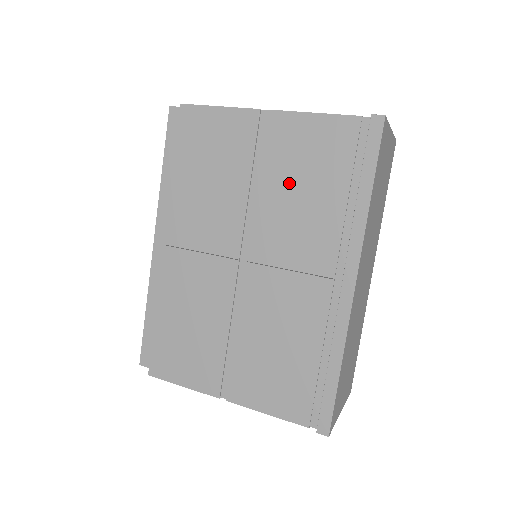
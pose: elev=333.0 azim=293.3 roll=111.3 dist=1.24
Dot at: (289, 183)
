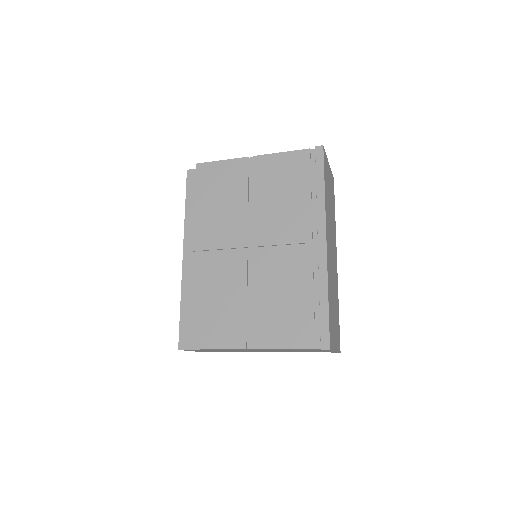
Dot at: (273, 193)
